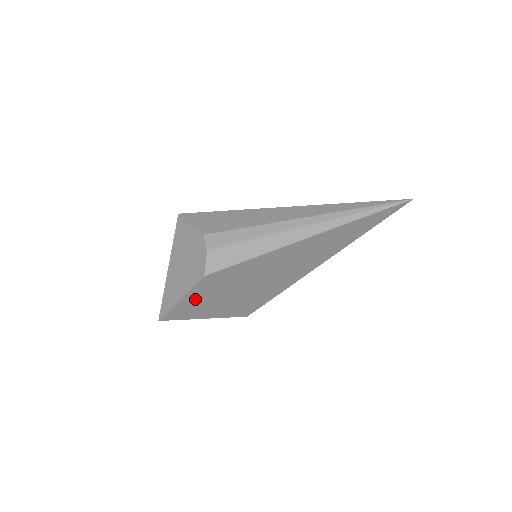
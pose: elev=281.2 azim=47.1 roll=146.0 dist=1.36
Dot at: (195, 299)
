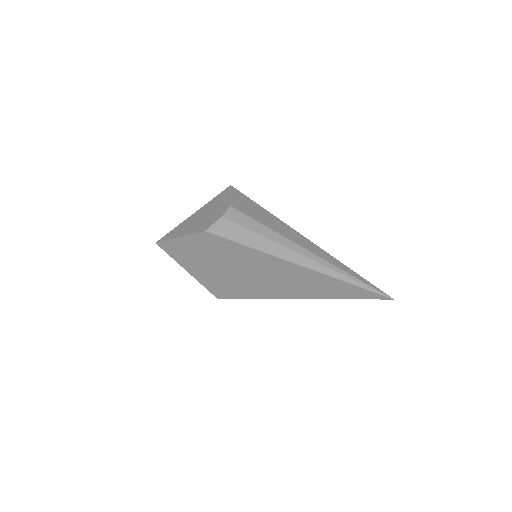
Dot at: (189, 246)
